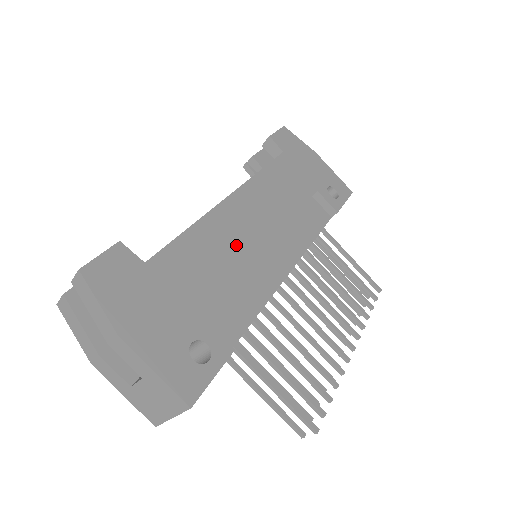
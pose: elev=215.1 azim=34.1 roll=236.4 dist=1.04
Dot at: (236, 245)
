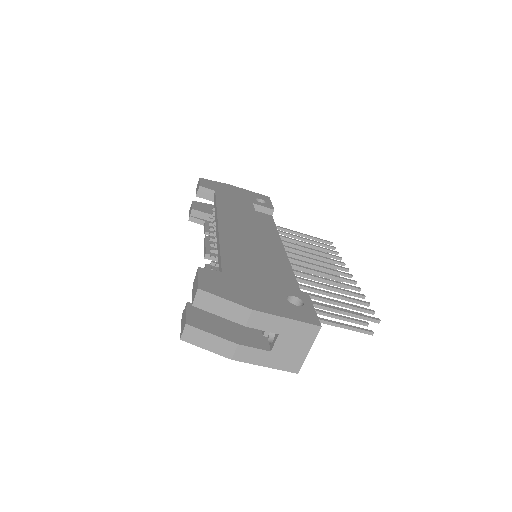
Dot at: (250, 245)
